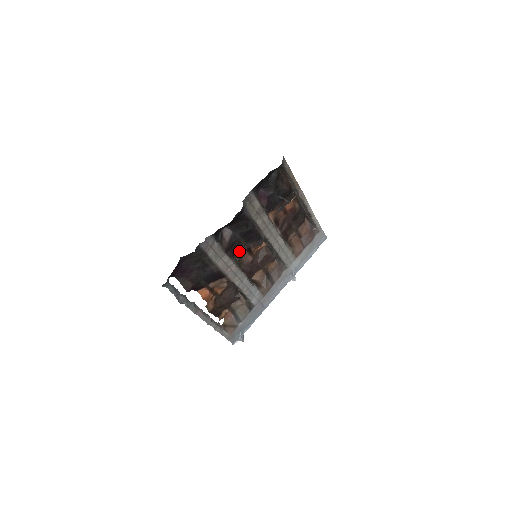
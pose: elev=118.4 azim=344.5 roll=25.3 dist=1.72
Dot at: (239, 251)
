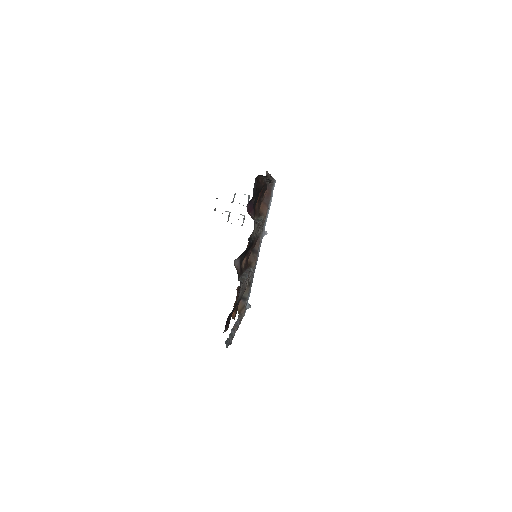
Dot at: (243, 263)
